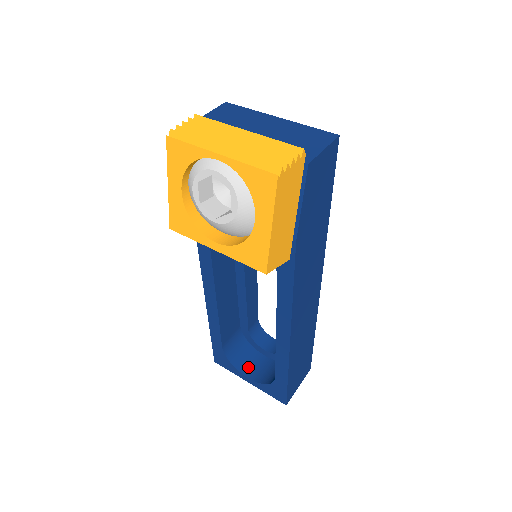
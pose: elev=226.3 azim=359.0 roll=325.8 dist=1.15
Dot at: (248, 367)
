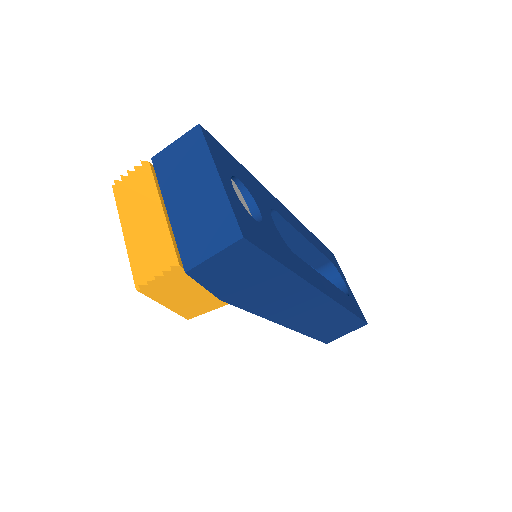
Dot at: occluded
